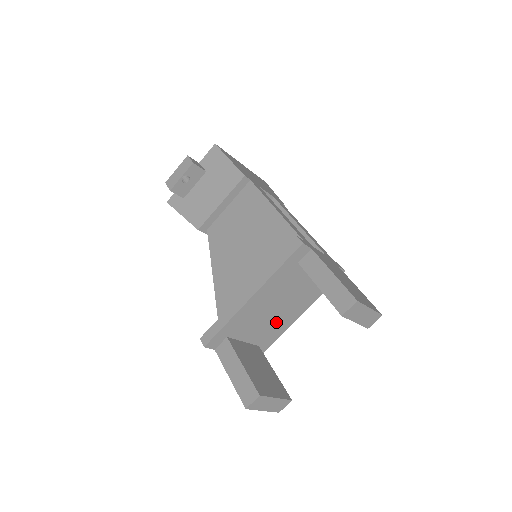
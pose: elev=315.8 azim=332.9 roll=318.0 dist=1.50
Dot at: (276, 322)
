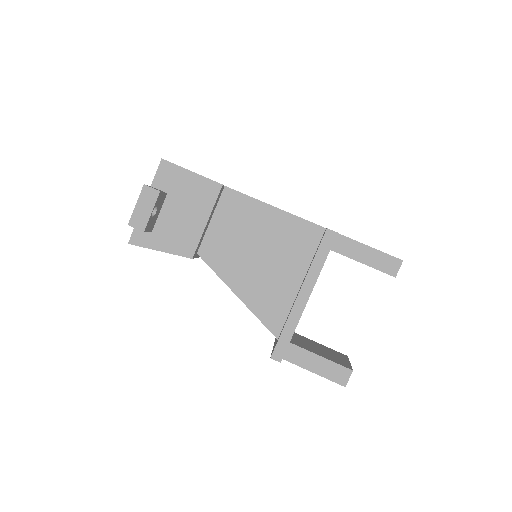
Dot at: occluded
